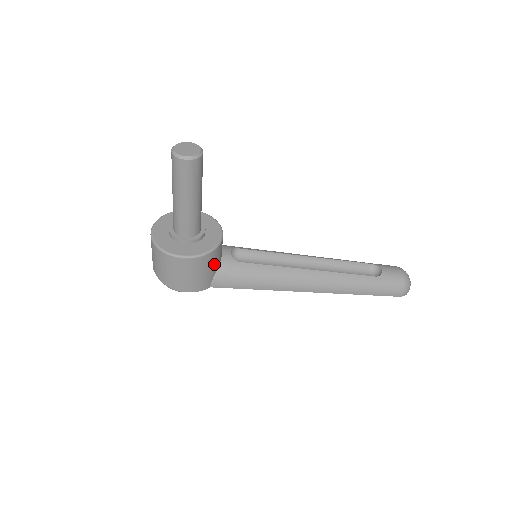
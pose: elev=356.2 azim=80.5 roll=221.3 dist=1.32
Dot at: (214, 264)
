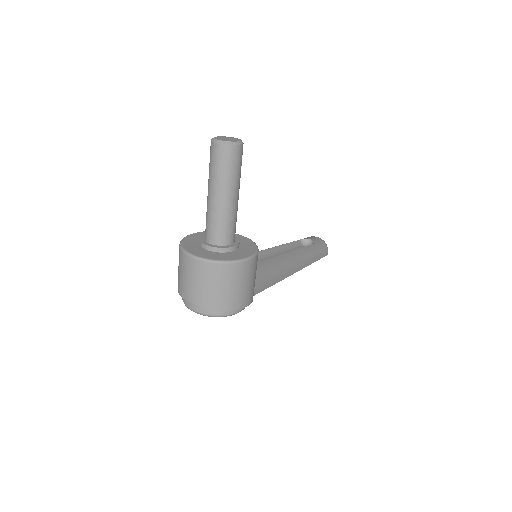
Dot at: occluded
